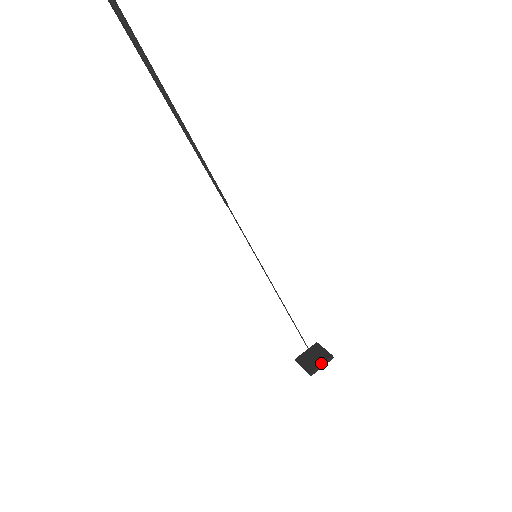
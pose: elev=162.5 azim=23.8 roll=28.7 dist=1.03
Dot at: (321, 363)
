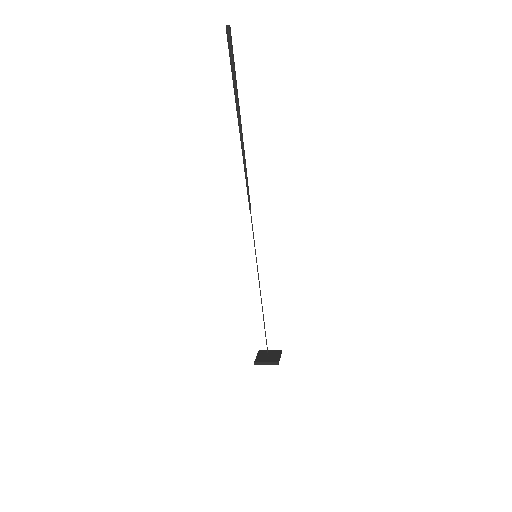
Dot at: (279, 355)
